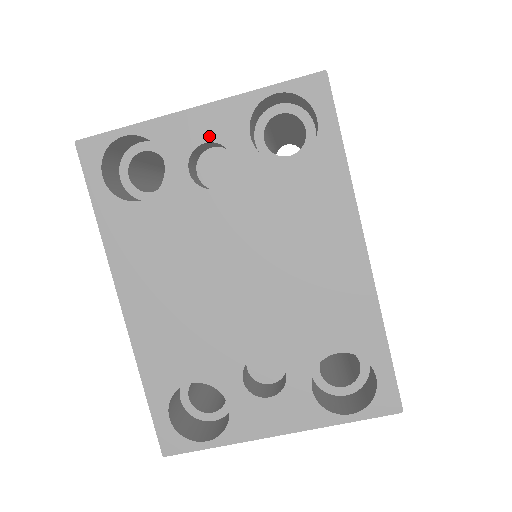
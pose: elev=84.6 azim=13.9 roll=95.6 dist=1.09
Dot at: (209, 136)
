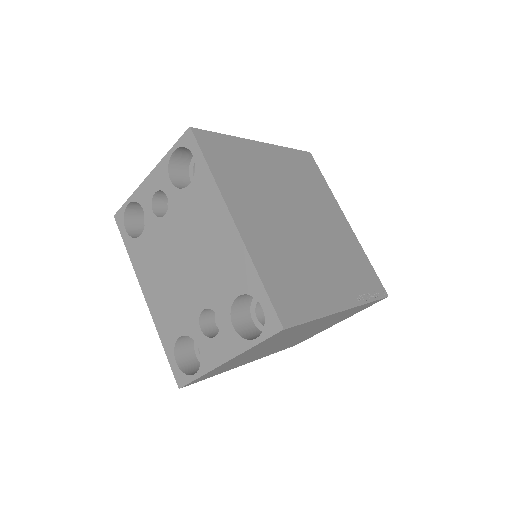
Dot at: (156, 188)
